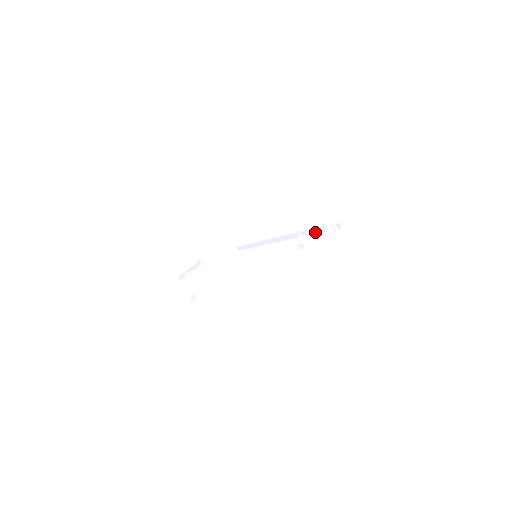
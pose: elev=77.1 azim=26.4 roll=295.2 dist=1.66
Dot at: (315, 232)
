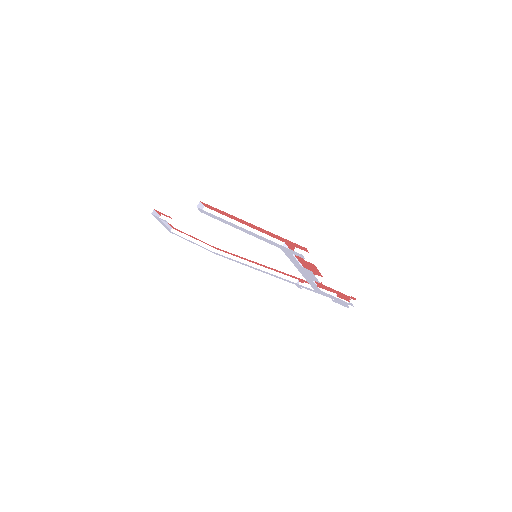
Dot at: occluded
